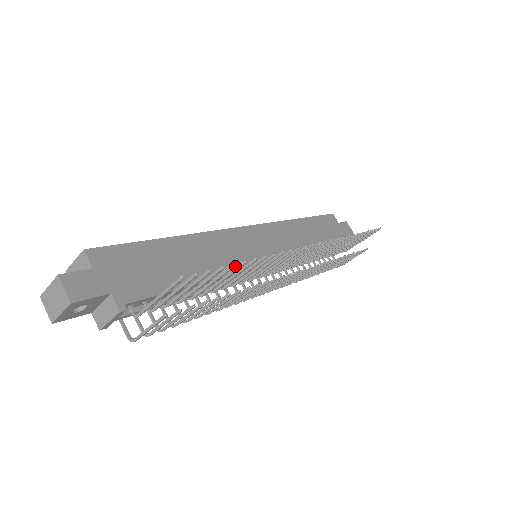
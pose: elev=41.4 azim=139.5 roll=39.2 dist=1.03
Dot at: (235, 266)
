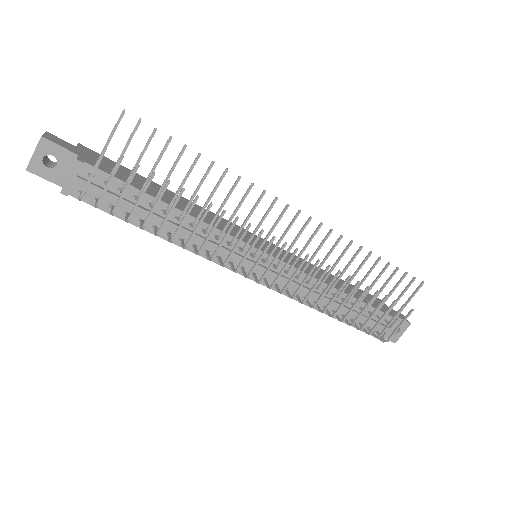
Dot at: (218, 227)
